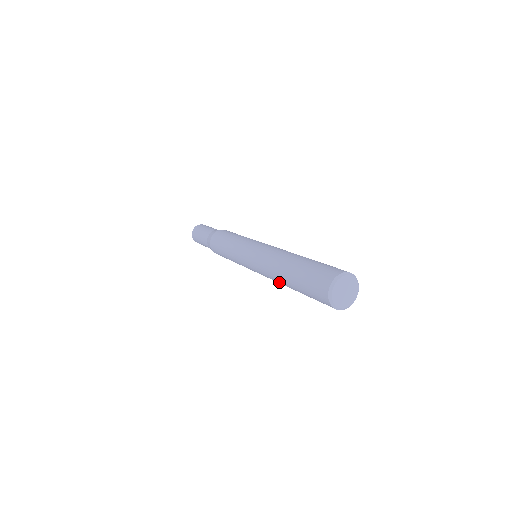
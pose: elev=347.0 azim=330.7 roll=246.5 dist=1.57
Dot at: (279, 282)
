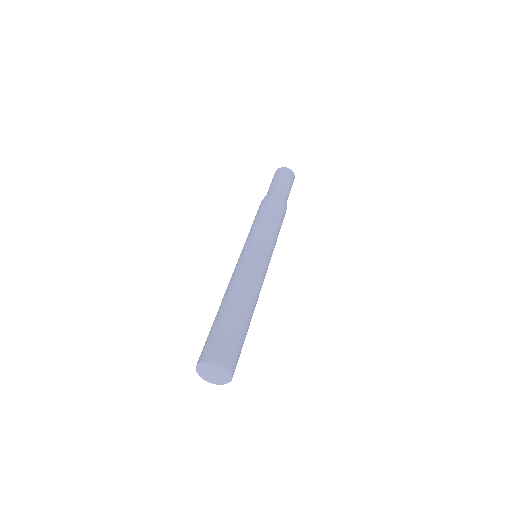
Dot at: occluded
